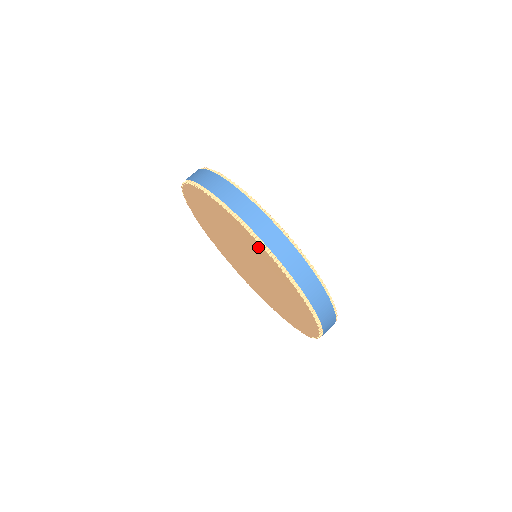
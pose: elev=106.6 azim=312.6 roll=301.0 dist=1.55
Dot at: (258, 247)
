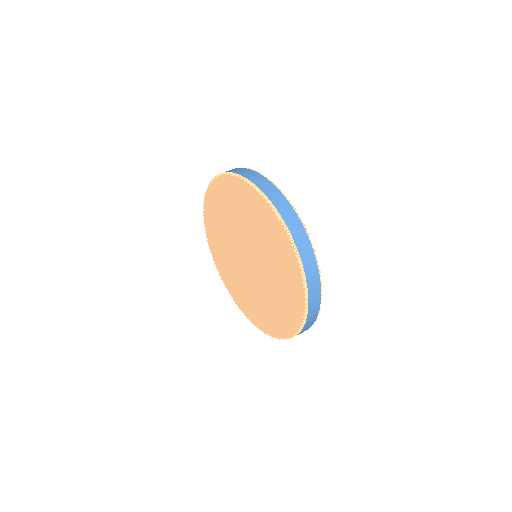
Dot at: (237, 187)
